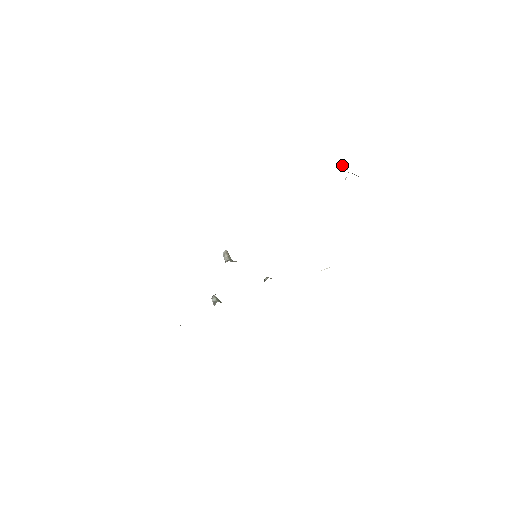
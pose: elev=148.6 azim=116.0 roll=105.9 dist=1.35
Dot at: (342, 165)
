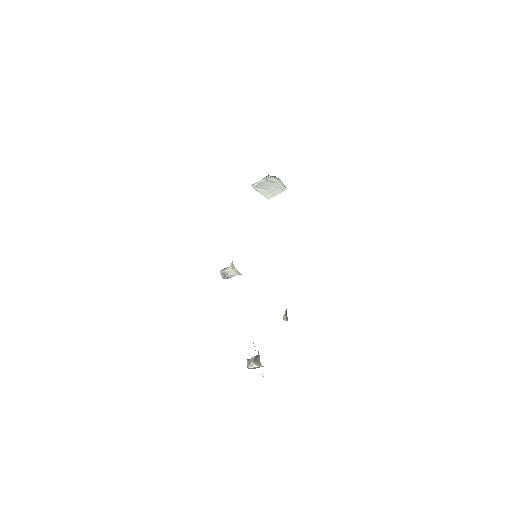
Dot at: (257, 184)
